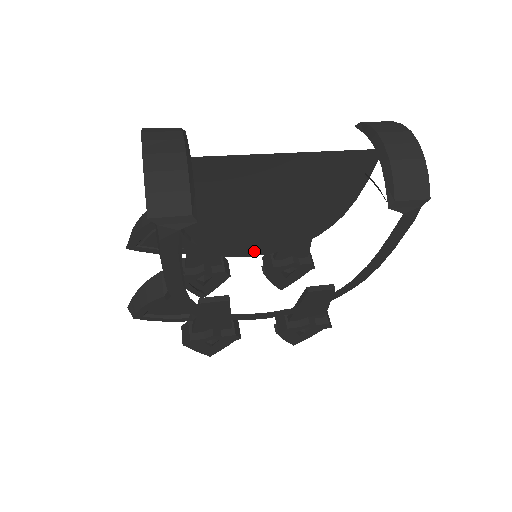
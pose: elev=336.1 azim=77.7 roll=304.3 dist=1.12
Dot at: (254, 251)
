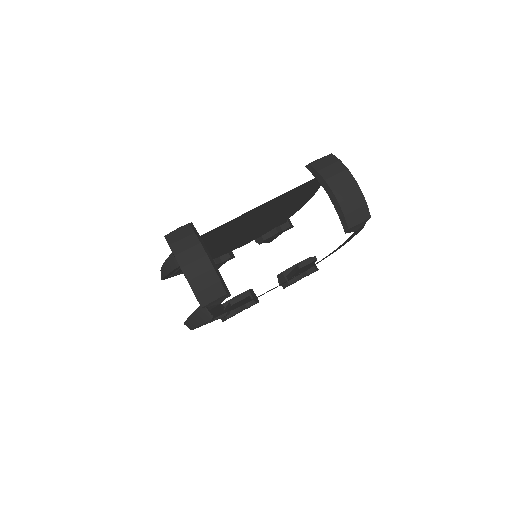
Dot at: (249, 241)
